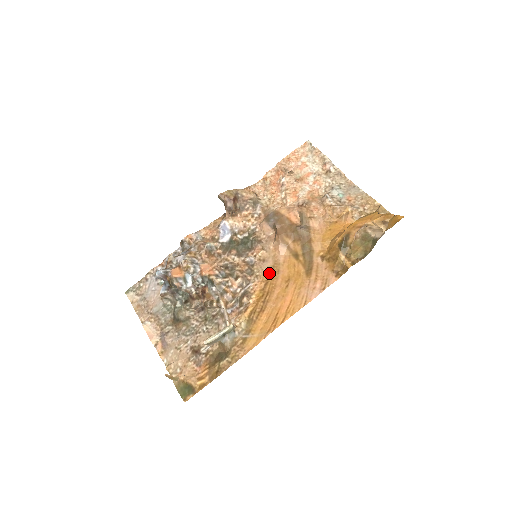
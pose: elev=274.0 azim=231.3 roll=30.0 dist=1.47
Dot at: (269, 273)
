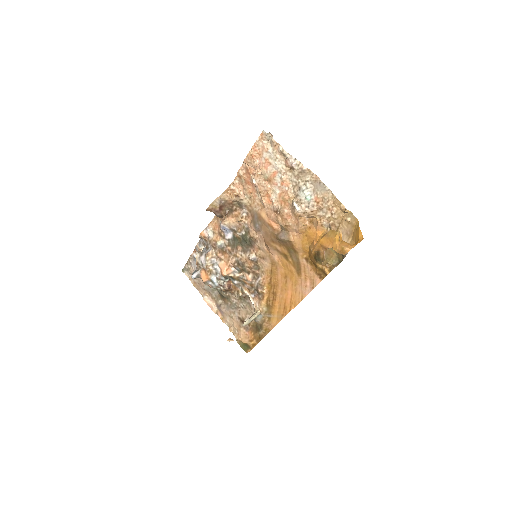
Dot at: (270, 270)
